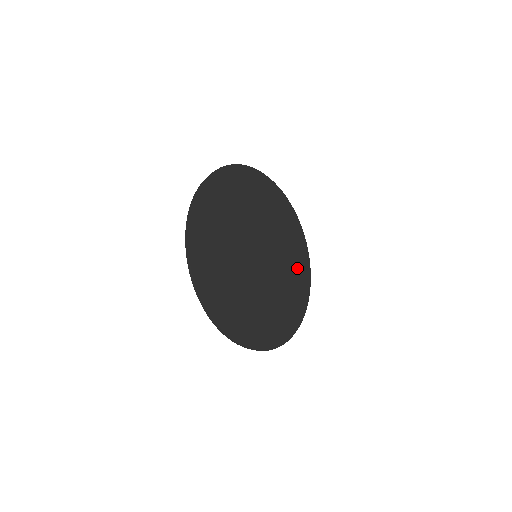
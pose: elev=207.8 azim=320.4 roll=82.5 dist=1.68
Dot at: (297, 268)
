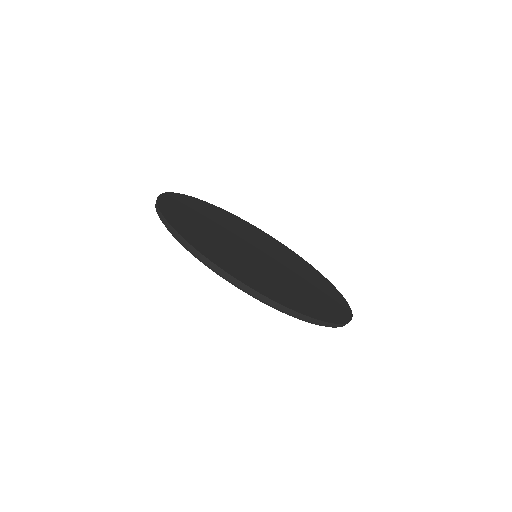
Dot at: (309, 273)
